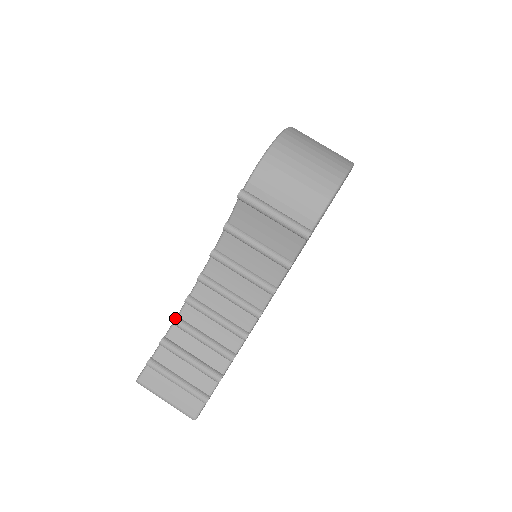
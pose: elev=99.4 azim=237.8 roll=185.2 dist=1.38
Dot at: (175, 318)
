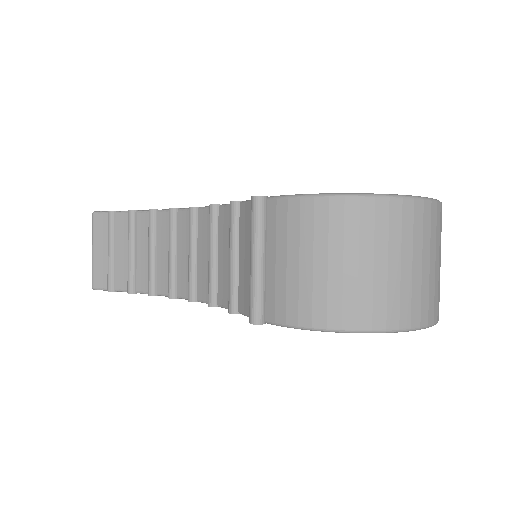
Dot at: (153, 210)
